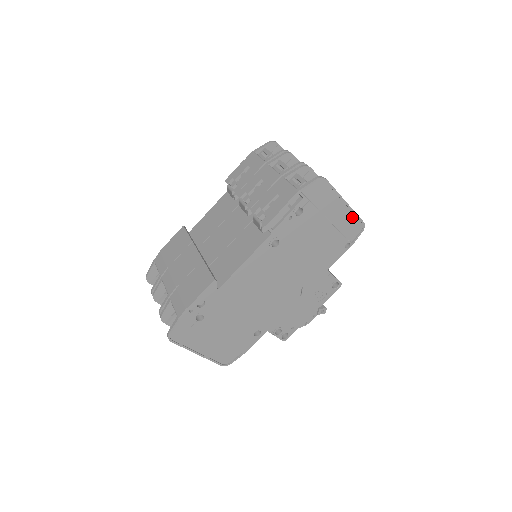
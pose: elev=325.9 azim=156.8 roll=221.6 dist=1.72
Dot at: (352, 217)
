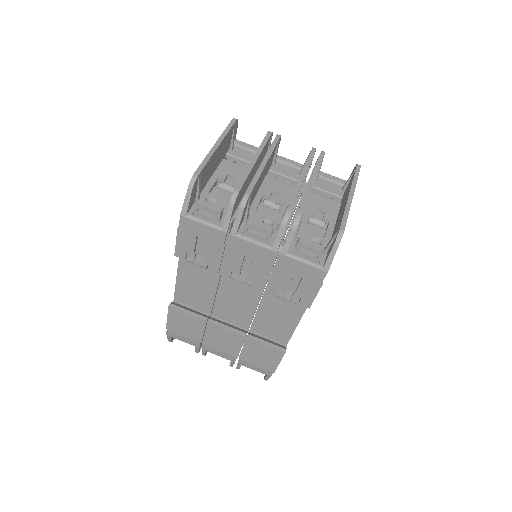
Dot at: occluded
